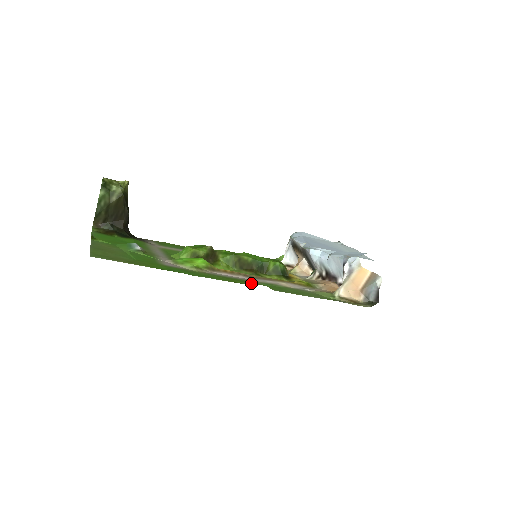
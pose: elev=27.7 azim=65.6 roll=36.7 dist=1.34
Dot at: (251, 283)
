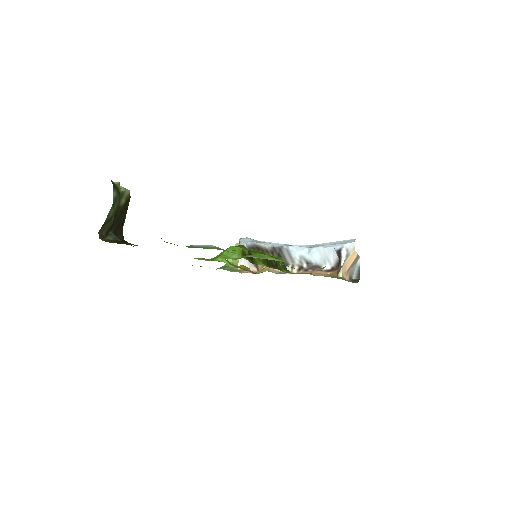
Dot at: occluded
